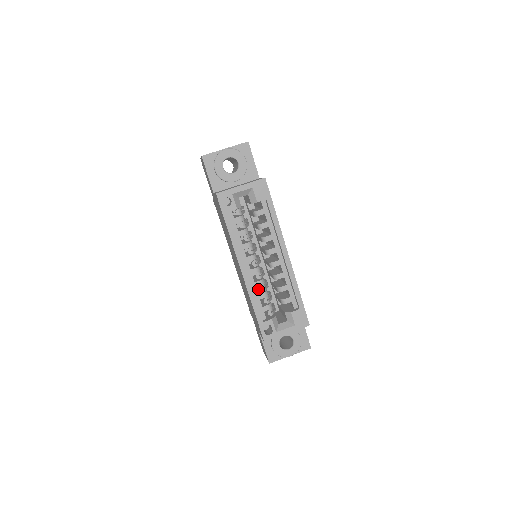
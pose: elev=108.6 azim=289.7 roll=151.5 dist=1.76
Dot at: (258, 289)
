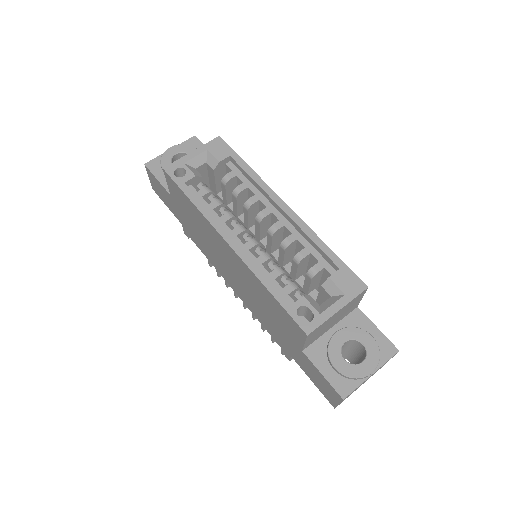
Dot at: occluded
